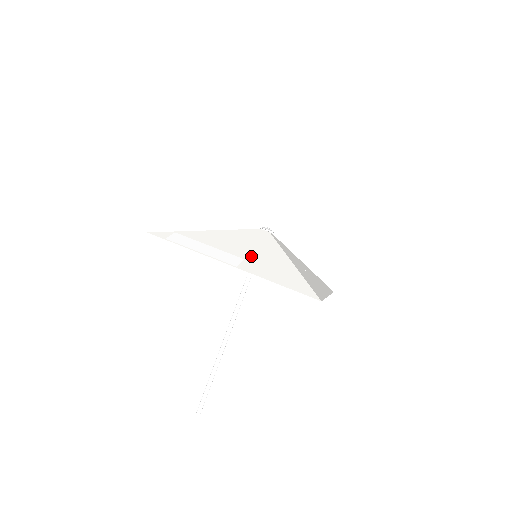
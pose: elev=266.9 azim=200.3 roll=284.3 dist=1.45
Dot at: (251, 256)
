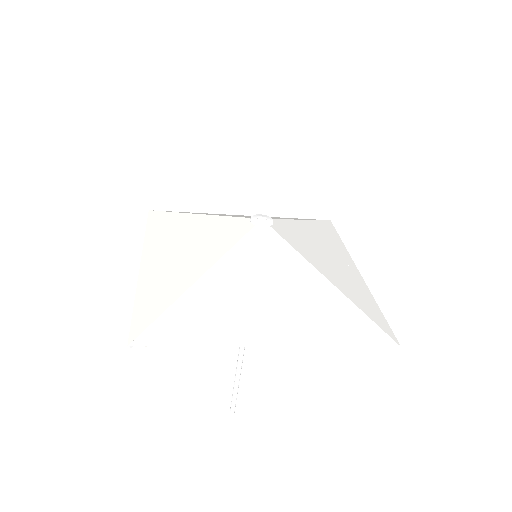
Dot at: (282, 305)
